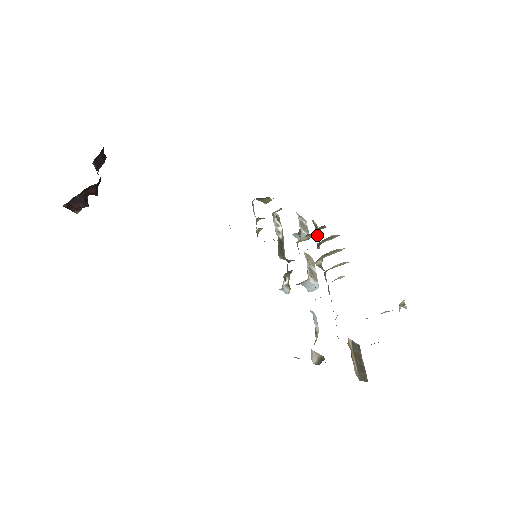
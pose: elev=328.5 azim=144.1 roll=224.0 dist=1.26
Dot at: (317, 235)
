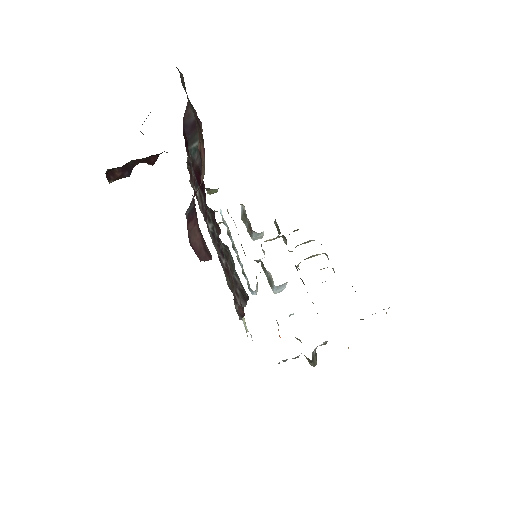
Dot at: occluded
